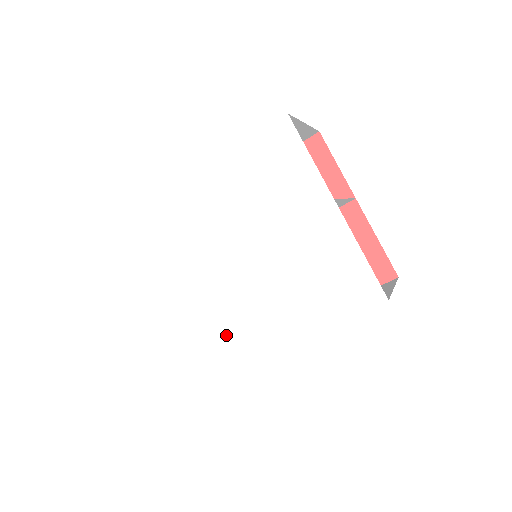
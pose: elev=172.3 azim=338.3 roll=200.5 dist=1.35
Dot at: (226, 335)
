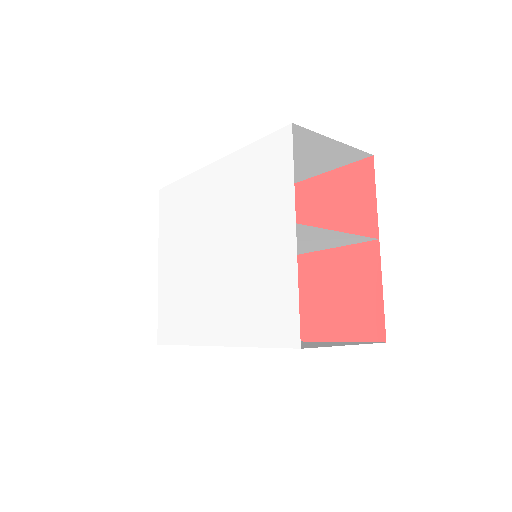
Dot at: (189, 312)
